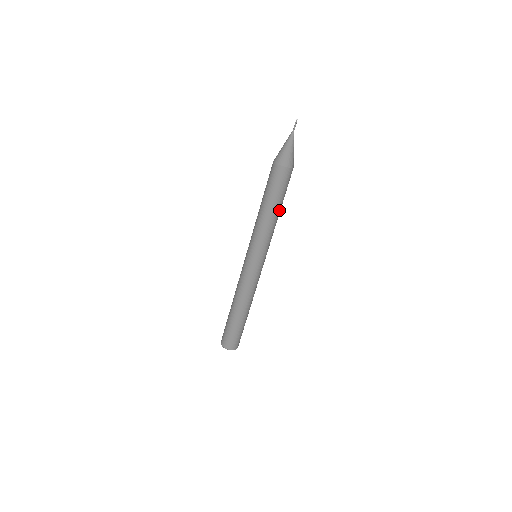
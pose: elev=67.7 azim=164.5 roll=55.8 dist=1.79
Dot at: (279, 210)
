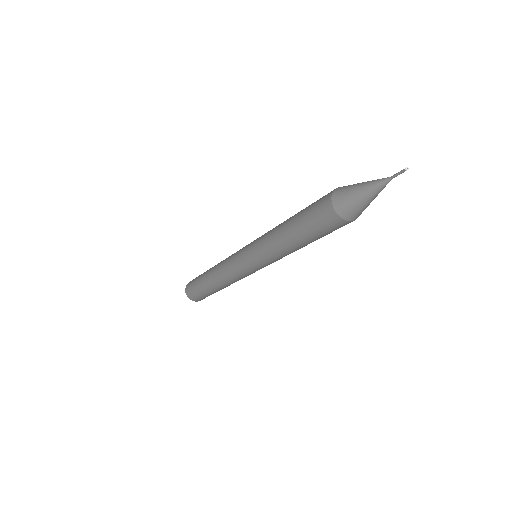
Dot at: occluded
